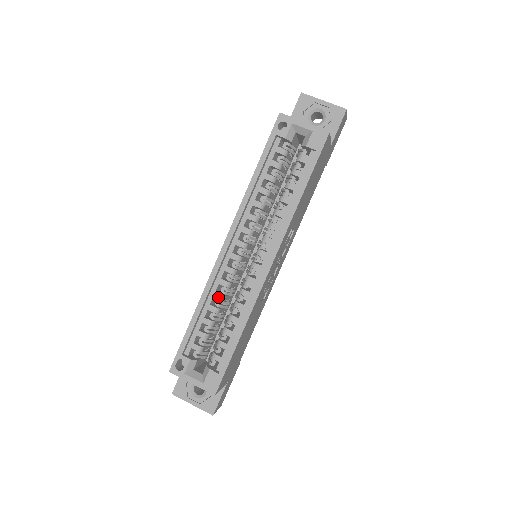
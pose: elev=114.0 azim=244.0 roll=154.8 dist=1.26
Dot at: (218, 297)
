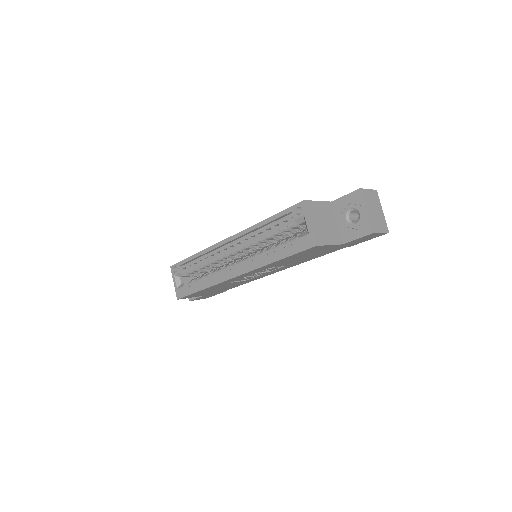
Dot at: (209, 260)
